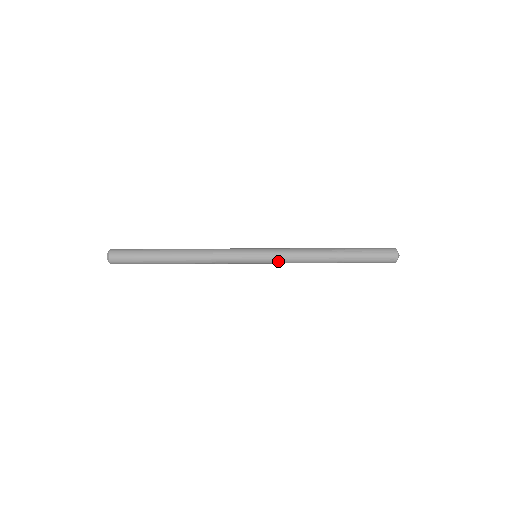
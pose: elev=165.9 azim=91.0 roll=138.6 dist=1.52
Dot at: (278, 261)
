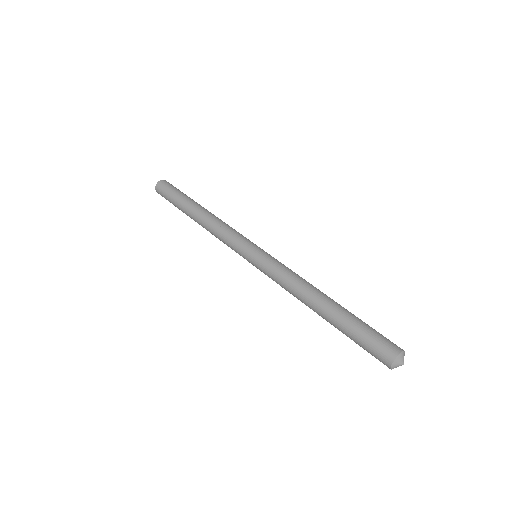
Dot at: (268, 275)
